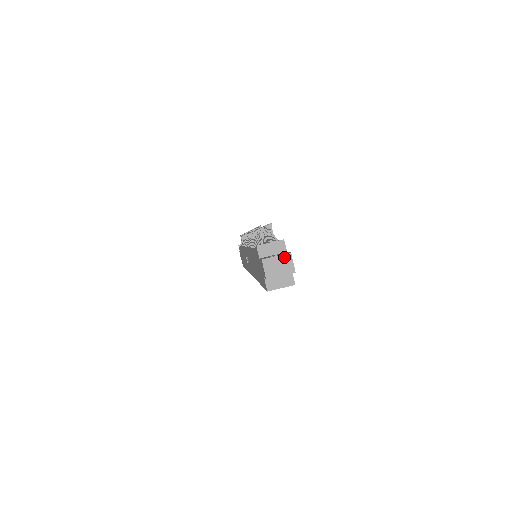
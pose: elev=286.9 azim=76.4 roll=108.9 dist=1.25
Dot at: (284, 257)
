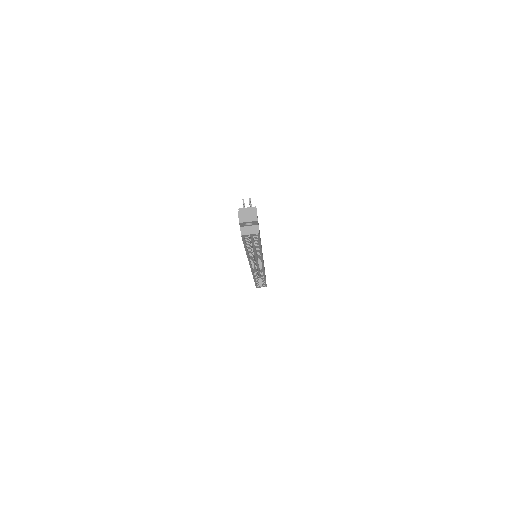
Dot at: (252, 211)
